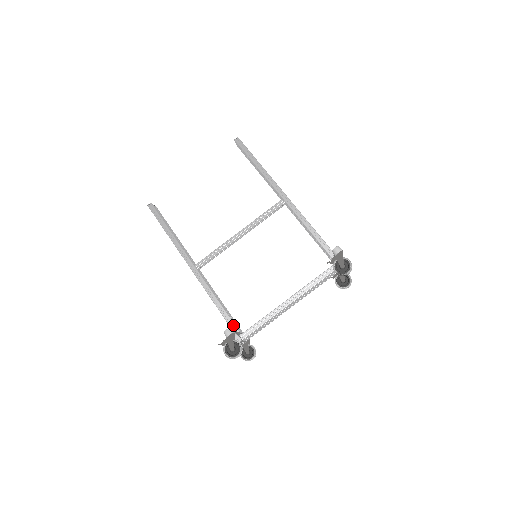
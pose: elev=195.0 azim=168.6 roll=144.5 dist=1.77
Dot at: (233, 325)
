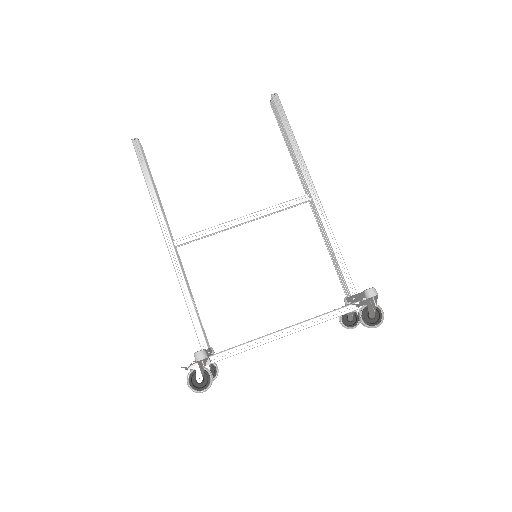
Dot at: (202, 336)
